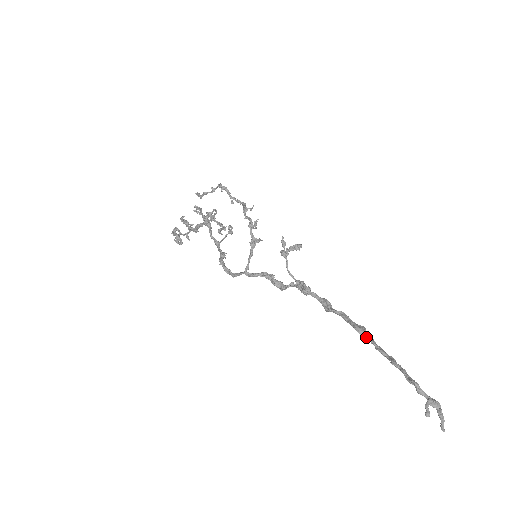
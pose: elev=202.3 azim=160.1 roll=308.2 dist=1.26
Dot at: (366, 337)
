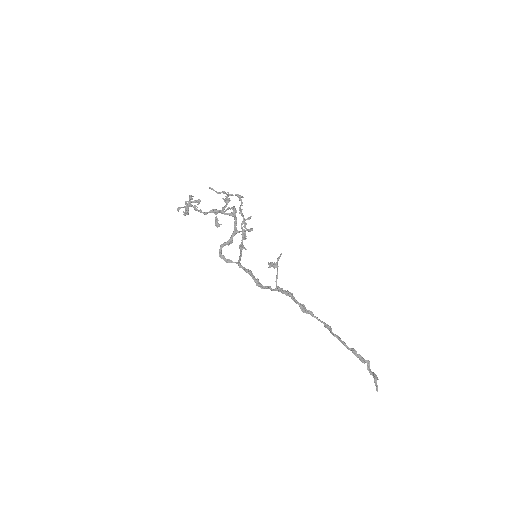
Dot at: occluded
